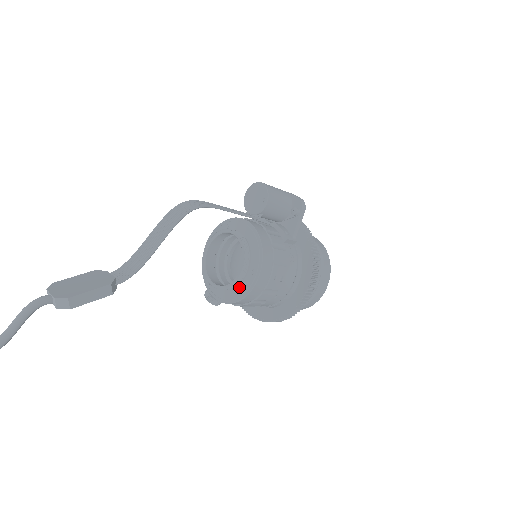
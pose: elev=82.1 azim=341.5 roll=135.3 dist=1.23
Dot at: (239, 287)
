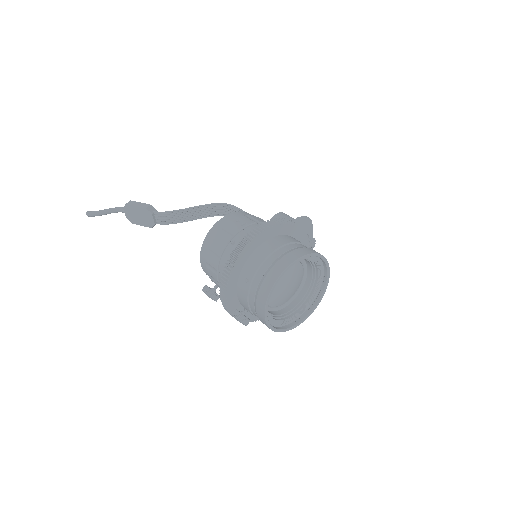
Dot at: occluded
